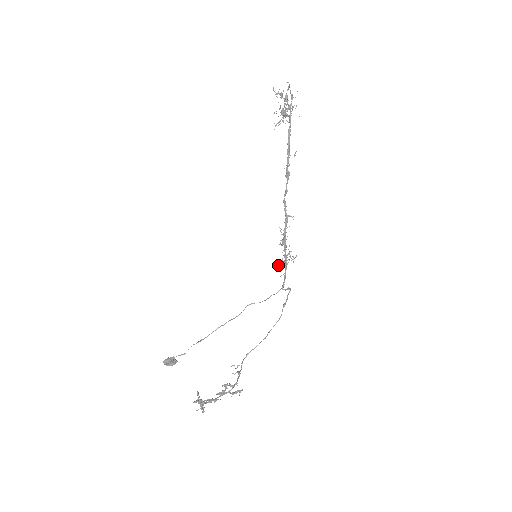
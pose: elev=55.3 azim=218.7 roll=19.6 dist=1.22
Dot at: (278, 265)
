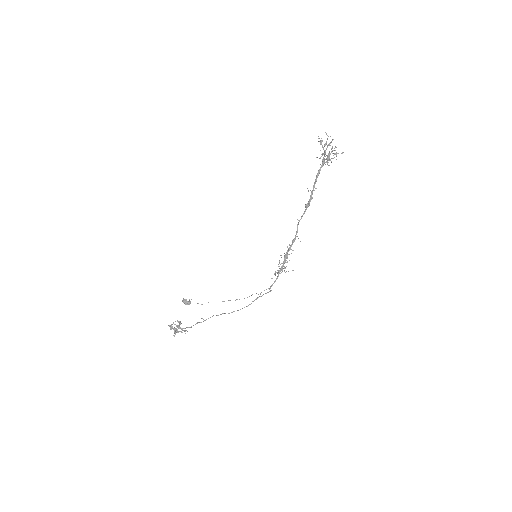
Dot at: occluded
